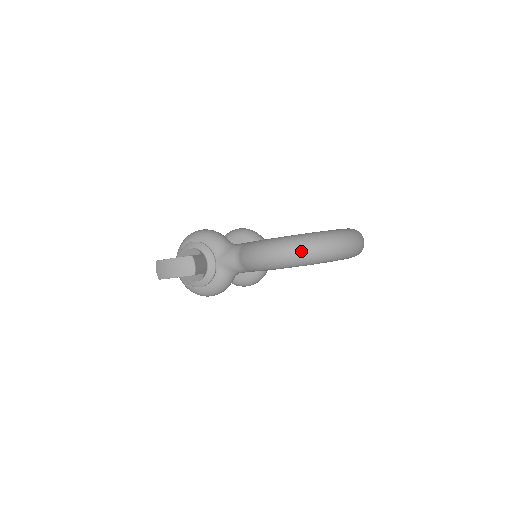
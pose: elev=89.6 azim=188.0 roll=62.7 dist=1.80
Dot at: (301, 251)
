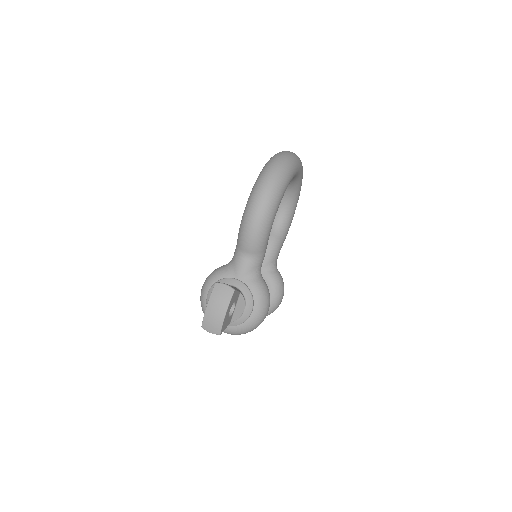
Dot at: (268, 184)
